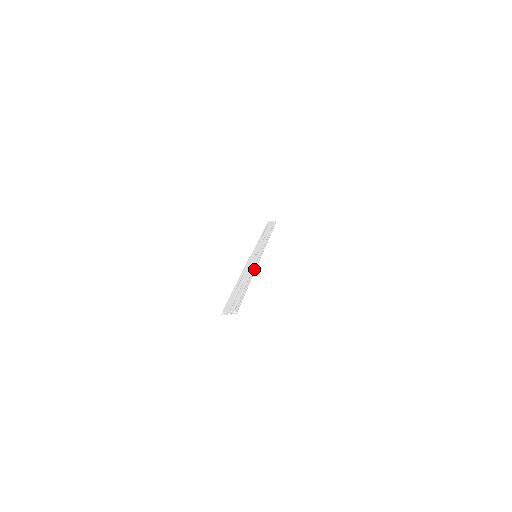
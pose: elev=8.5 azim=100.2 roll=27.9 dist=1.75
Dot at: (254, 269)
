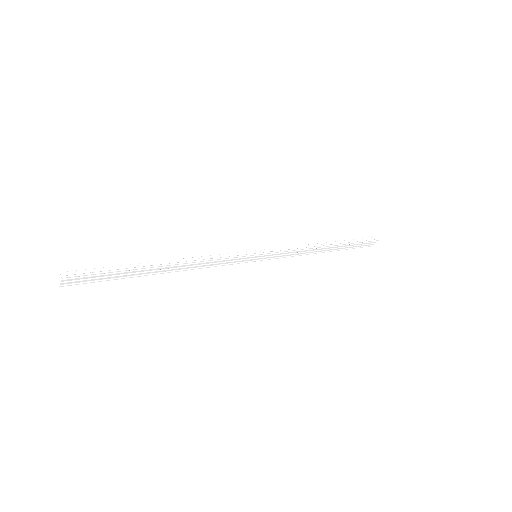
Dot at: (207, 256)
